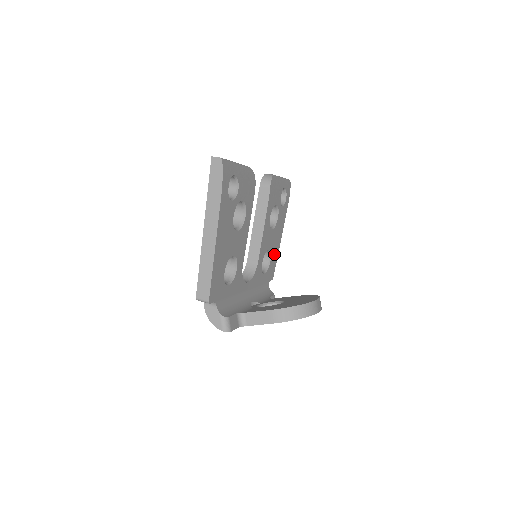
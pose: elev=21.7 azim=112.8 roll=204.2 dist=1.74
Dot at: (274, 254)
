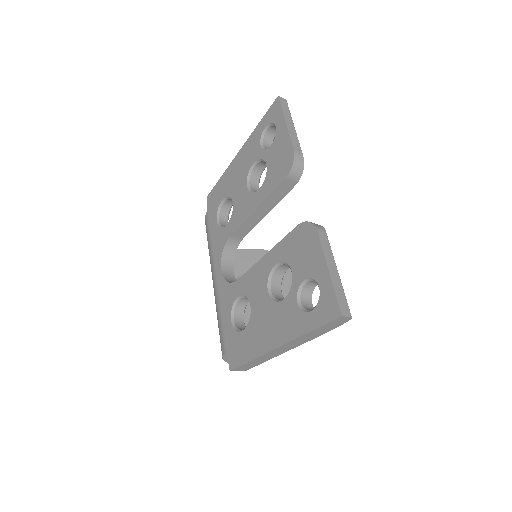
Dot at: occluded
